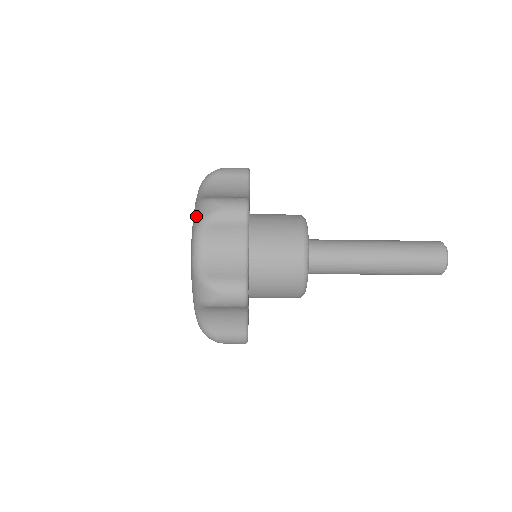
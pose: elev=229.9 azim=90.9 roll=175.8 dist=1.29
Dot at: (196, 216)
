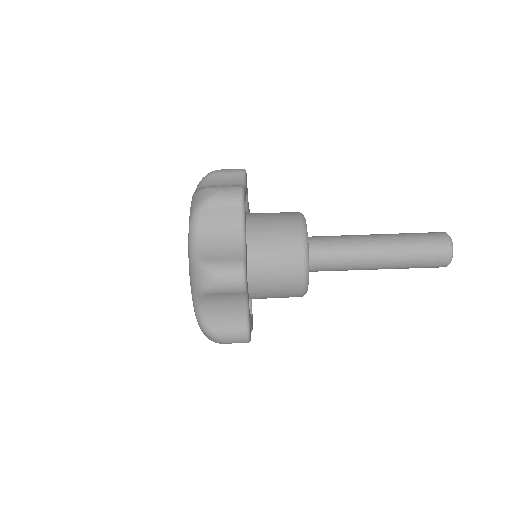
Dot at: (192, 205)
